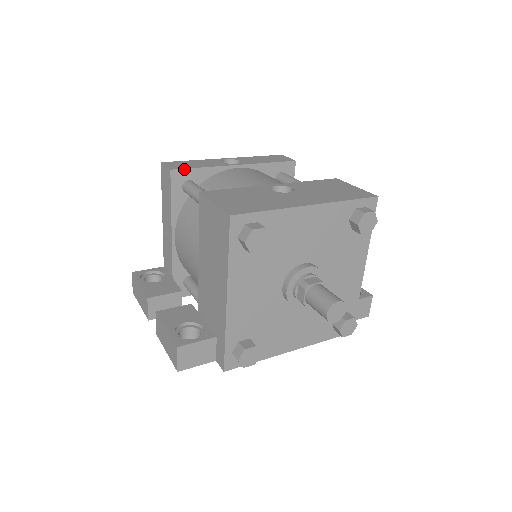
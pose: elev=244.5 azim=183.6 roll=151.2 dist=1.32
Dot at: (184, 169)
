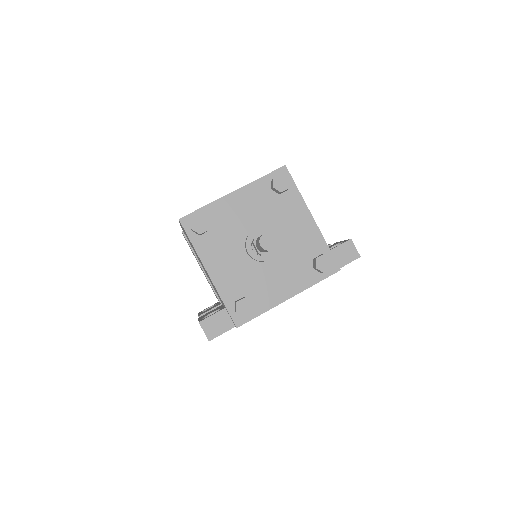
Dot at: occluded
